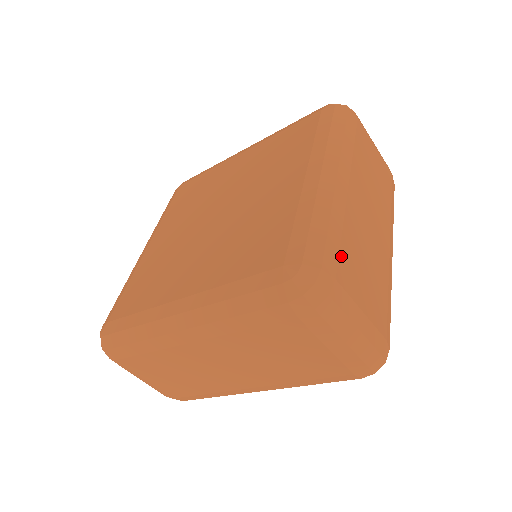
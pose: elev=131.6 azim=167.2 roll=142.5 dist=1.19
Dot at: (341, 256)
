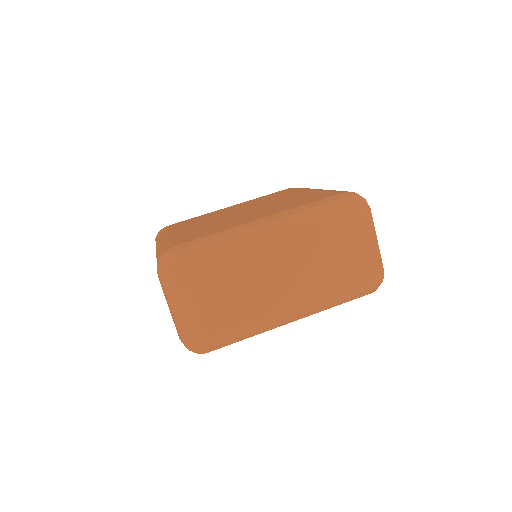
Dot at: (205, 269)
